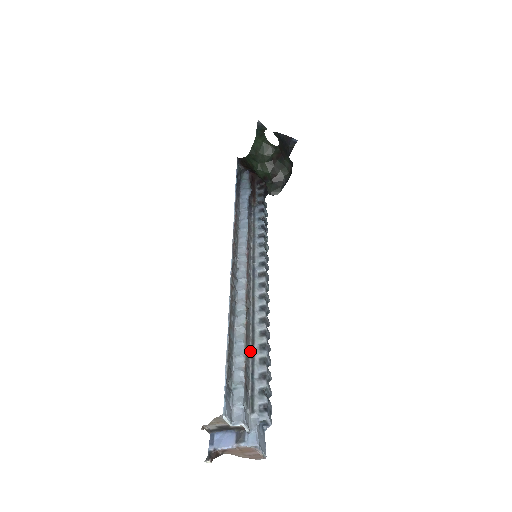
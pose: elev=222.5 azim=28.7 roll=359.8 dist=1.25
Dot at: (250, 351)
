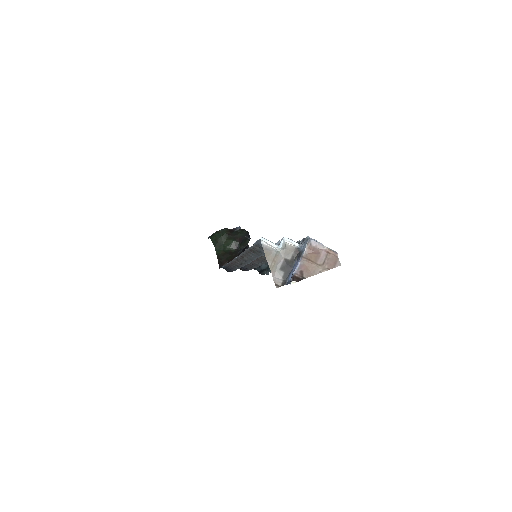
Dot at: occluded
